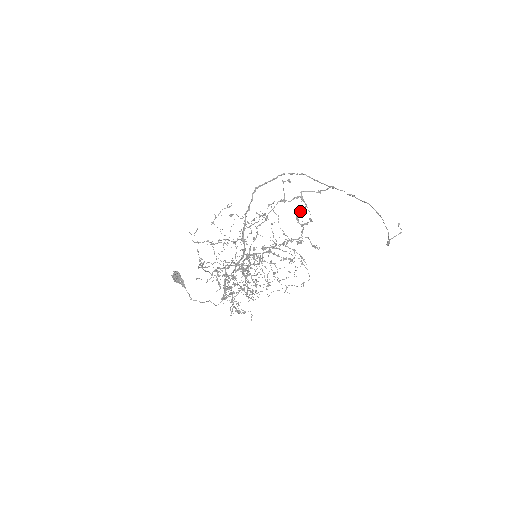
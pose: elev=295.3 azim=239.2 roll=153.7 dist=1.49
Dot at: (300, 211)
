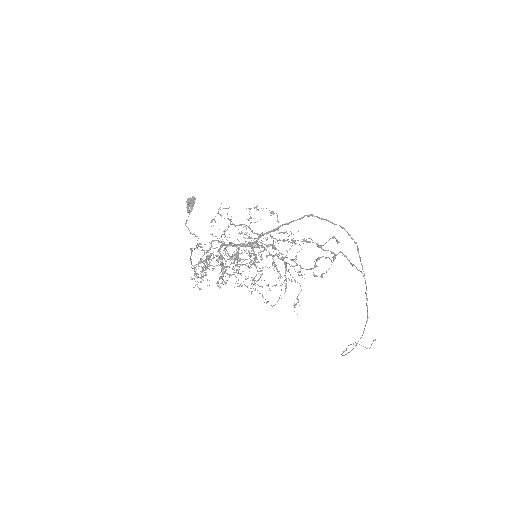
Dot at: (326, 257)
